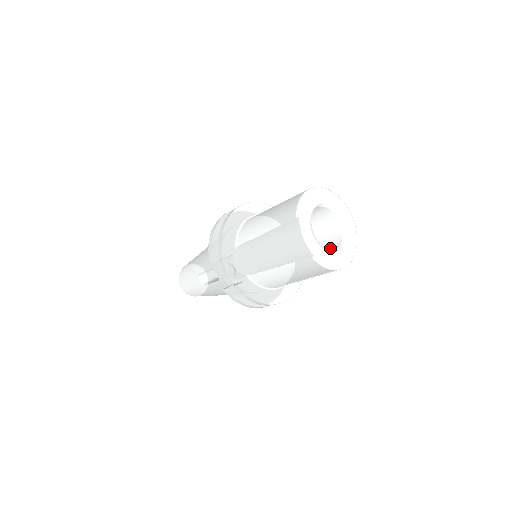
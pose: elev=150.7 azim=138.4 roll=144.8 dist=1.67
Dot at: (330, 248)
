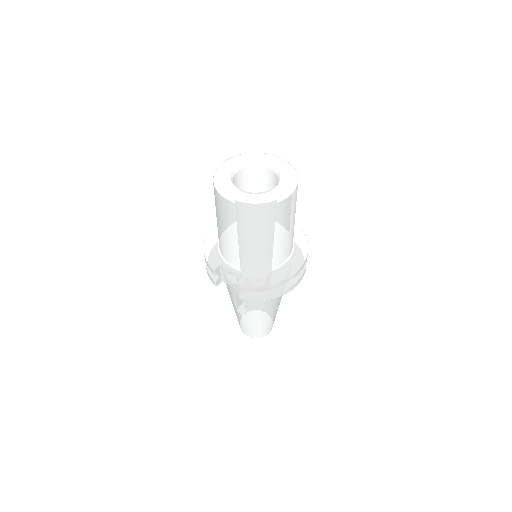
Dot at: occluded
